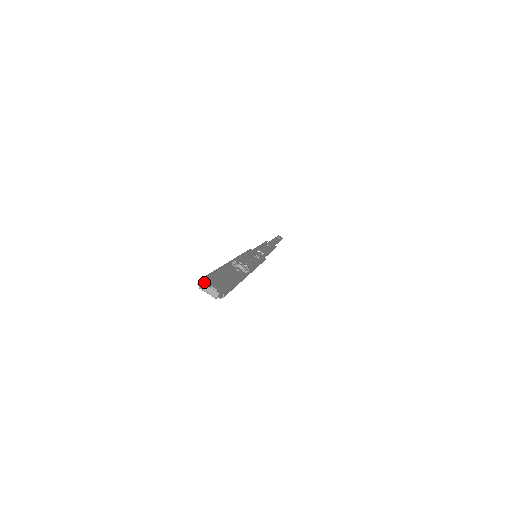
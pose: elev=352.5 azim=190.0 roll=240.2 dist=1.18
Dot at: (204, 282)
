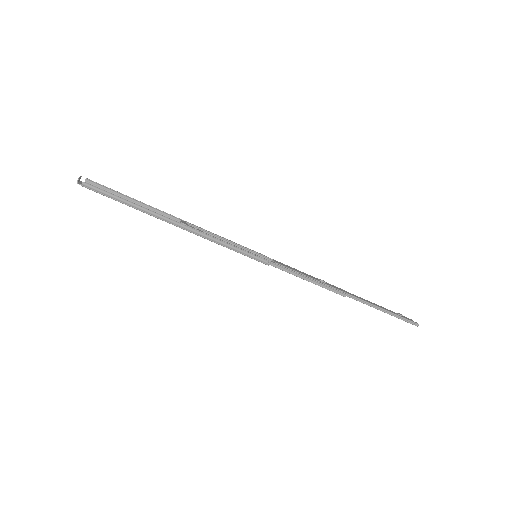
Dot at: (97, 187)
